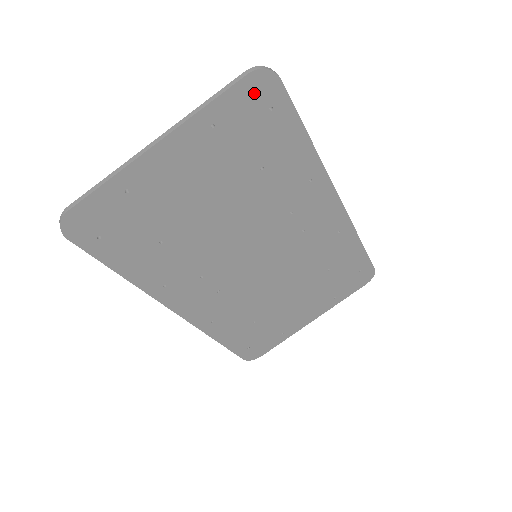
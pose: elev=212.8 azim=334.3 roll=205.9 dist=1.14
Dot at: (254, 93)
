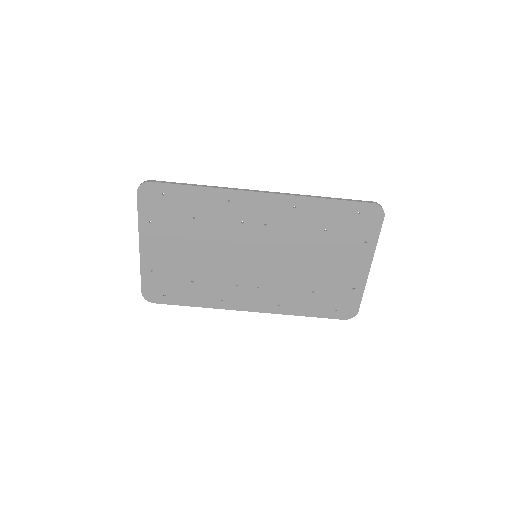
Dot at: (148, 197)
